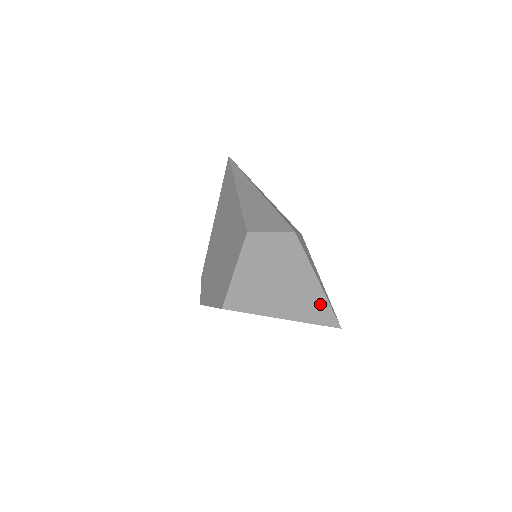
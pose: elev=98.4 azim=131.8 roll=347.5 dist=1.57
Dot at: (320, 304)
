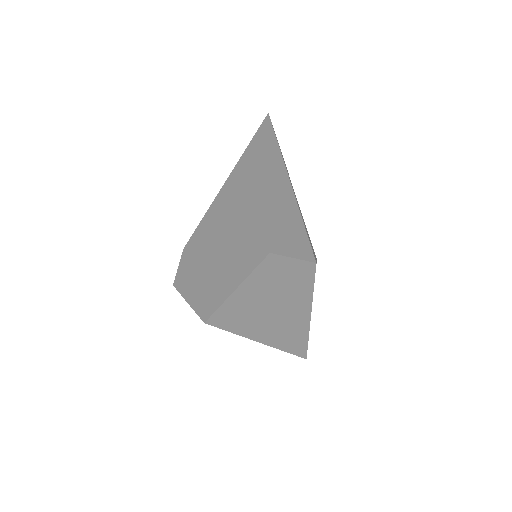
Dot at: (300, 335)
